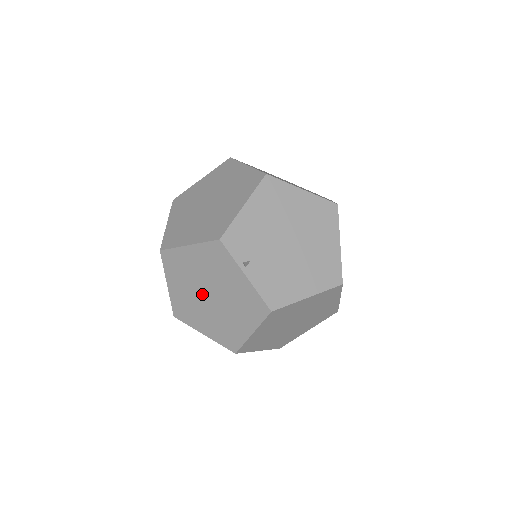
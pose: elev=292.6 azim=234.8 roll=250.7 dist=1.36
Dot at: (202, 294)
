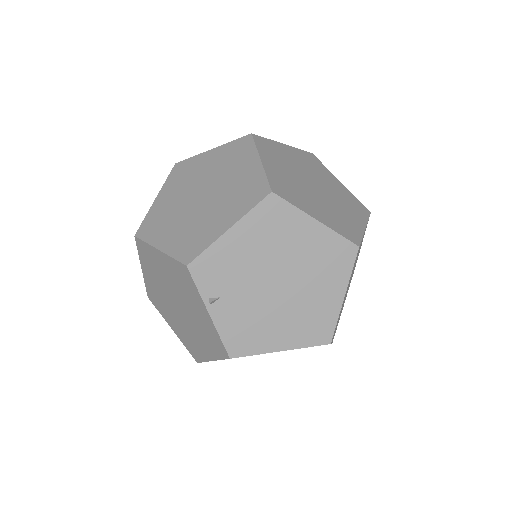
Dot at: (170, 298)
